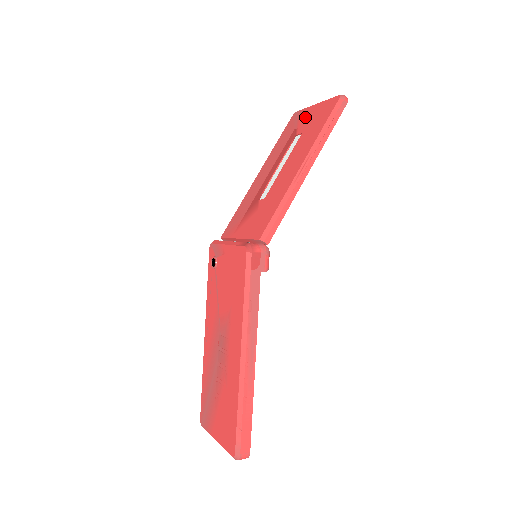
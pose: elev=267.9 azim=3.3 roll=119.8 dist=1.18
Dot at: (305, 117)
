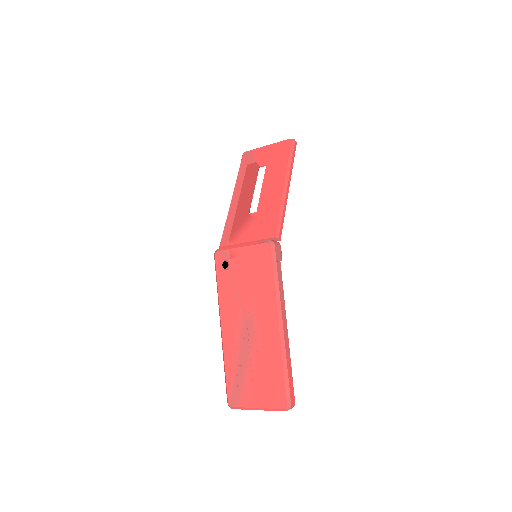
Dot at: (261, 154)
